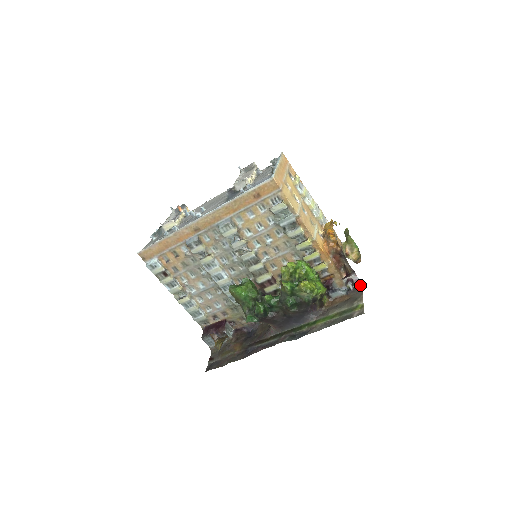
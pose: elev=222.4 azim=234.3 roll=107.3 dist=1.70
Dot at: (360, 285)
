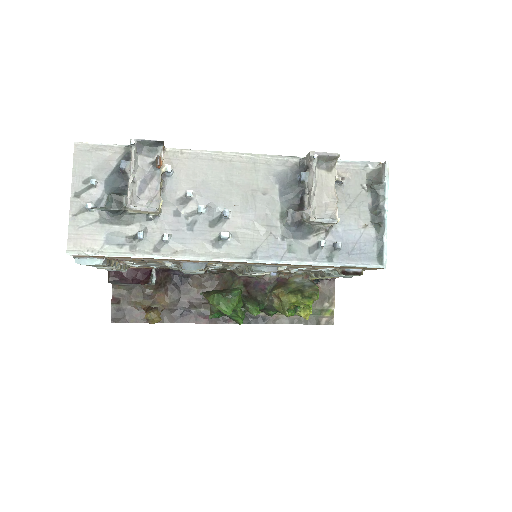
Dot at: (334, 279)
